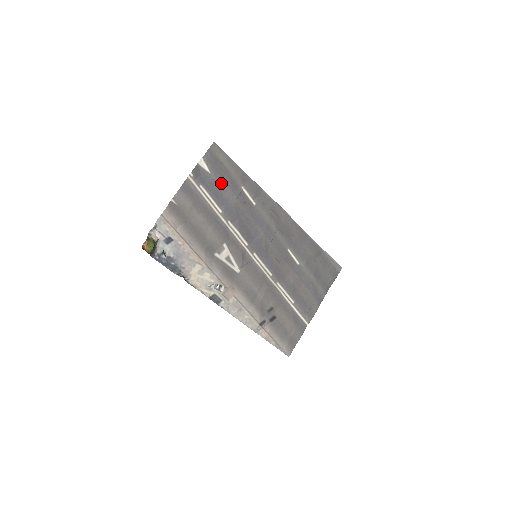
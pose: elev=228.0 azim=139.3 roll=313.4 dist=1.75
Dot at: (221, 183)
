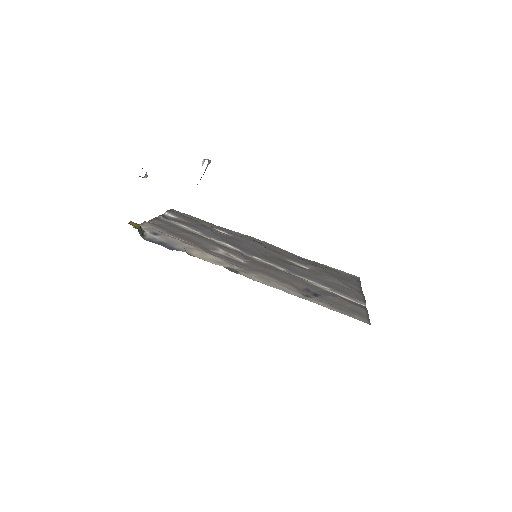
Dot at: (190, 222)
